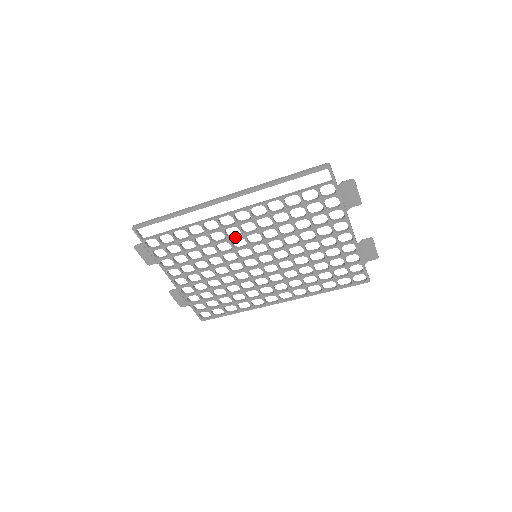
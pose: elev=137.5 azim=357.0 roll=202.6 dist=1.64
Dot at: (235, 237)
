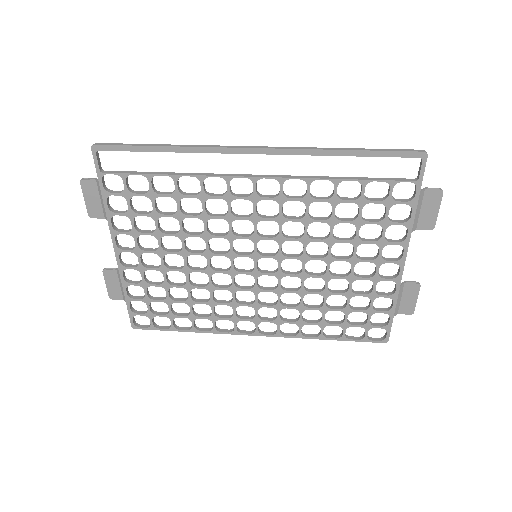
Dot at: (241, 216)
